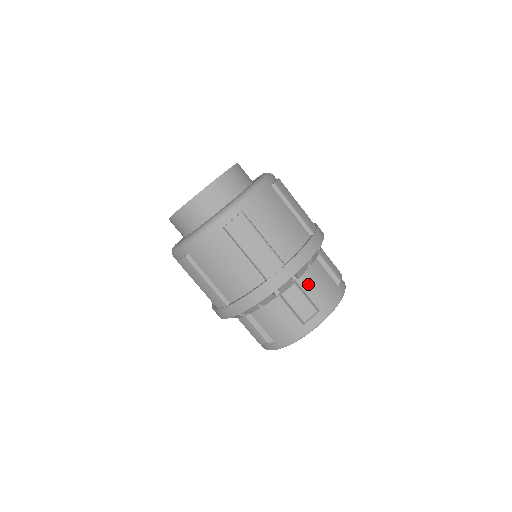
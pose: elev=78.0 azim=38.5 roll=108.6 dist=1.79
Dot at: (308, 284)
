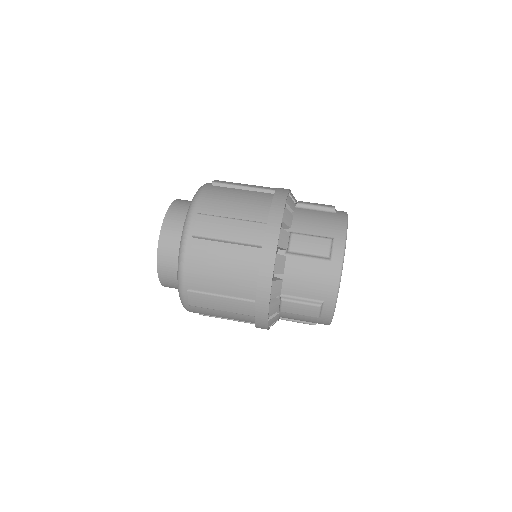
Dot at: occluded
